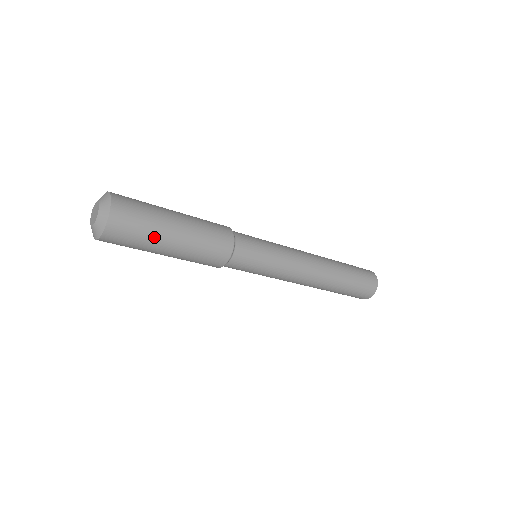
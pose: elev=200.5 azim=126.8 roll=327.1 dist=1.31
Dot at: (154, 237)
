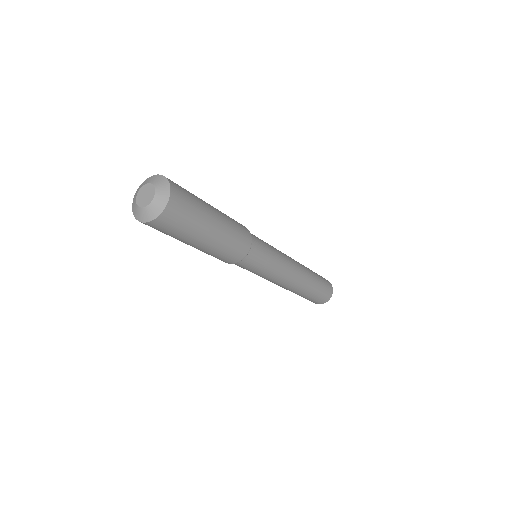
Dot at: (200, 224)
